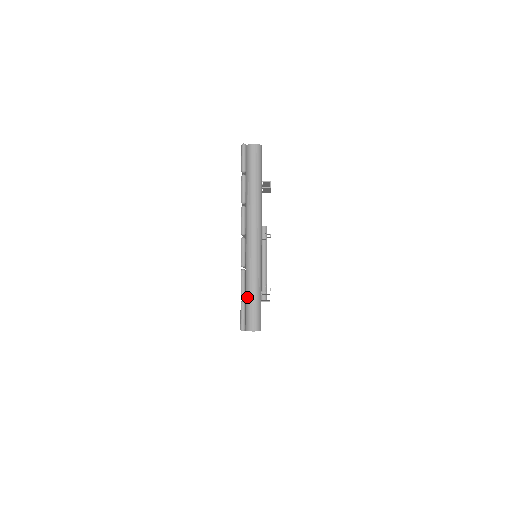
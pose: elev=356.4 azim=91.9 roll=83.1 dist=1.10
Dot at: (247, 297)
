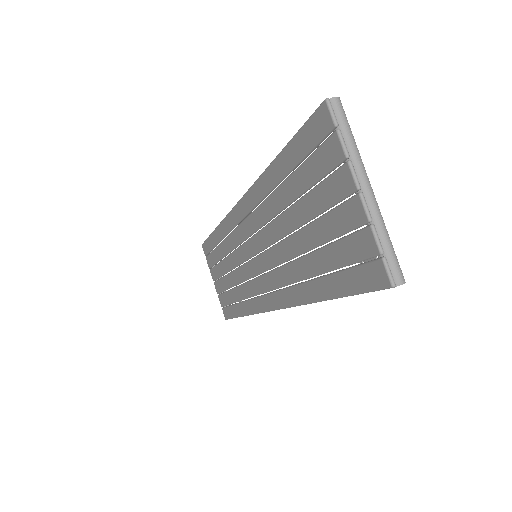
Dot at: (383, 252)
